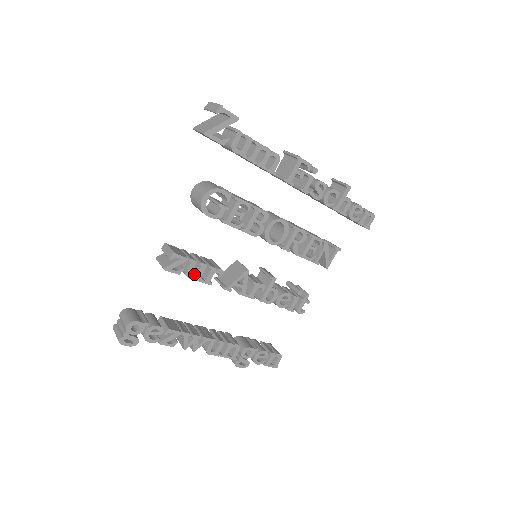
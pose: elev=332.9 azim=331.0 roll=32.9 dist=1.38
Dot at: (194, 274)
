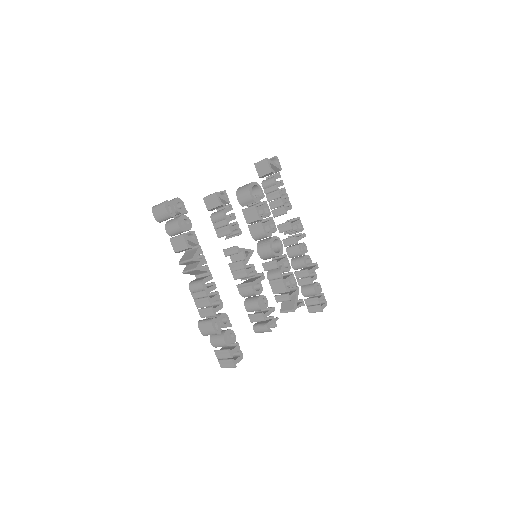
Dot at: (226, 217)
